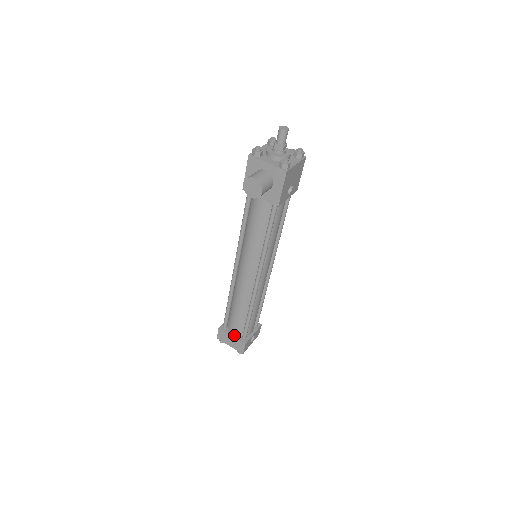
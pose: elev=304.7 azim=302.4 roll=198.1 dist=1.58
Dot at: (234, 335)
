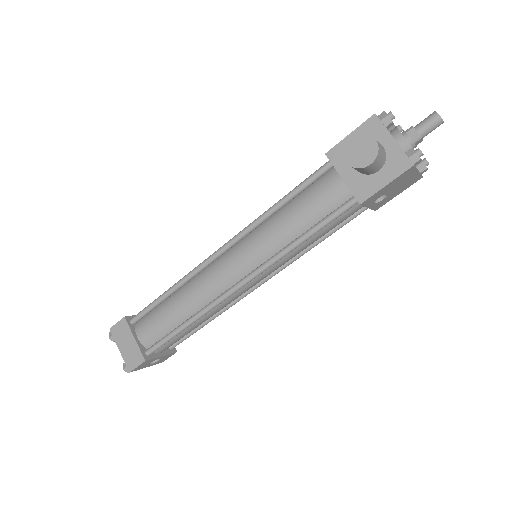
Dot at: (138, 339)
